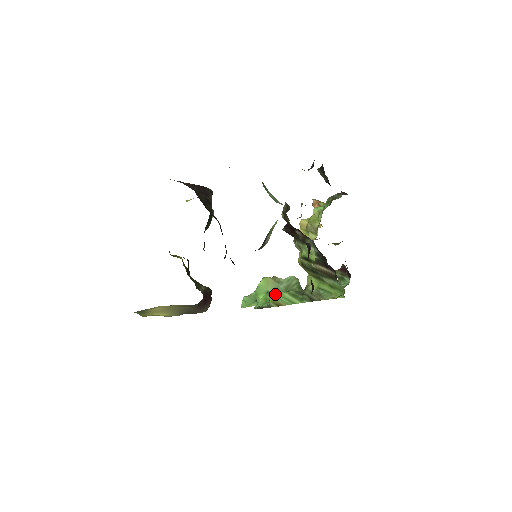
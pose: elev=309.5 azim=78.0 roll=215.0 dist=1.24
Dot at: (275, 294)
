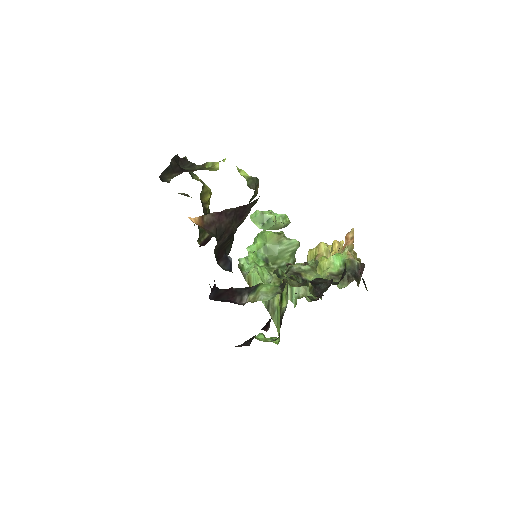
Dot at: (254, 275)
